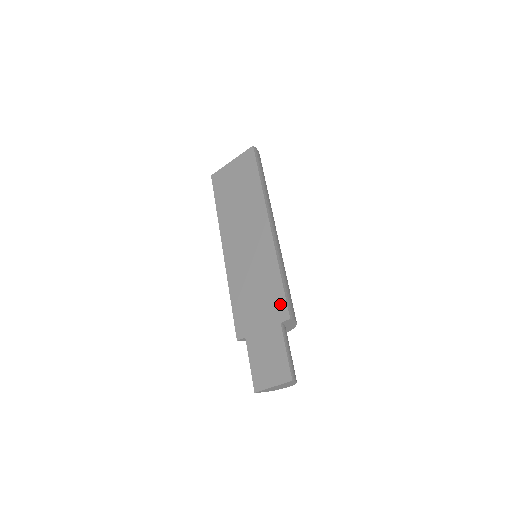
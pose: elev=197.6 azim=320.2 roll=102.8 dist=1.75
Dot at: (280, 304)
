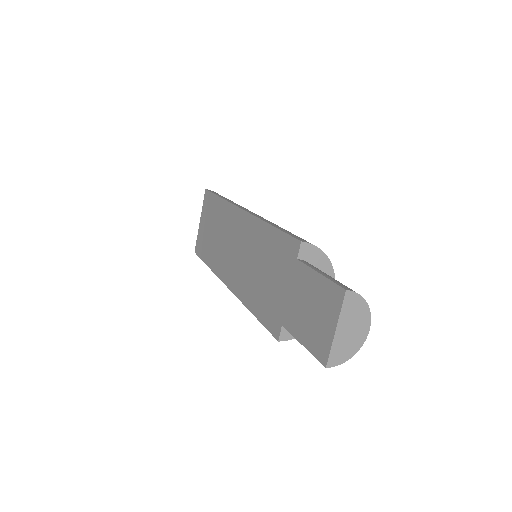
Dot at: (285, 245)
